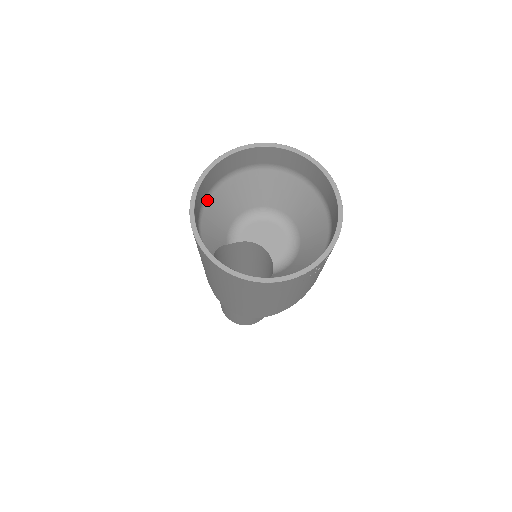
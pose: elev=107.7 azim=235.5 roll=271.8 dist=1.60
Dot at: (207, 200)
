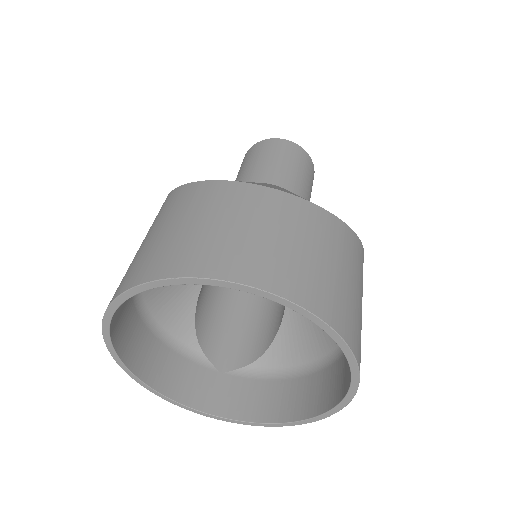
Dot at: occluded
